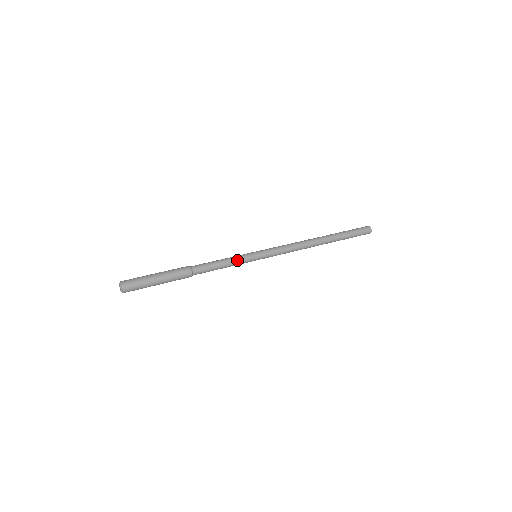
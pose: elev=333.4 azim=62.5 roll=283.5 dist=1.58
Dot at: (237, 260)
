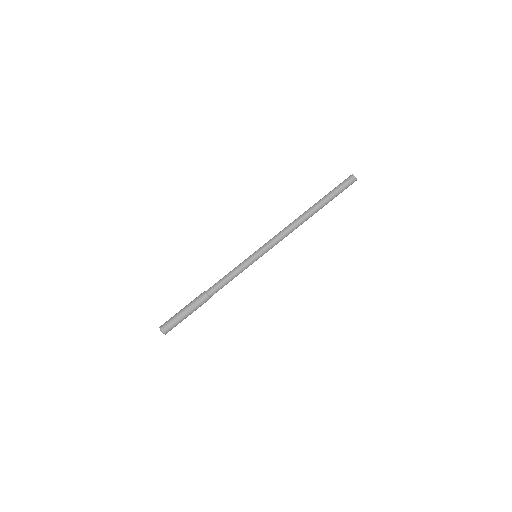
Dot at: (241, 269)
